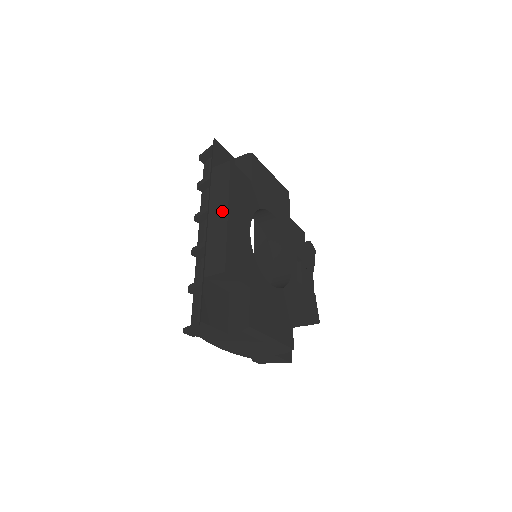
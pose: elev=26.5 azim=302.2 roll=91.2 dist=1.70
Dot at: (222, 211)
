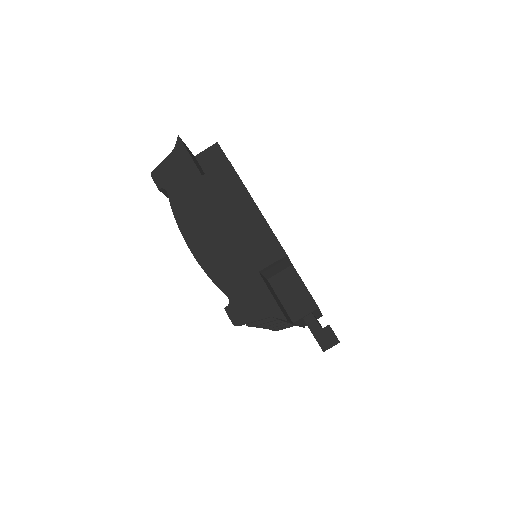
Dot at: occluded
